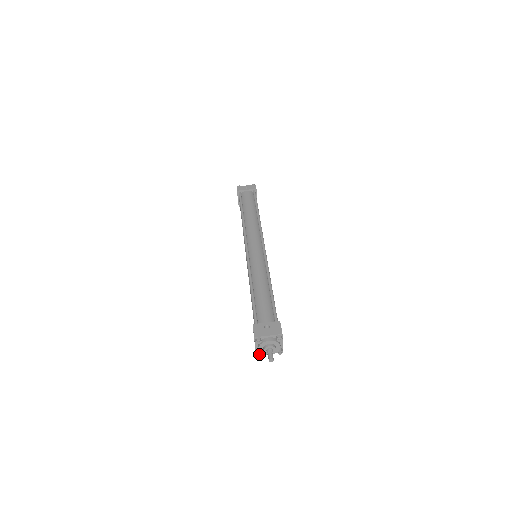
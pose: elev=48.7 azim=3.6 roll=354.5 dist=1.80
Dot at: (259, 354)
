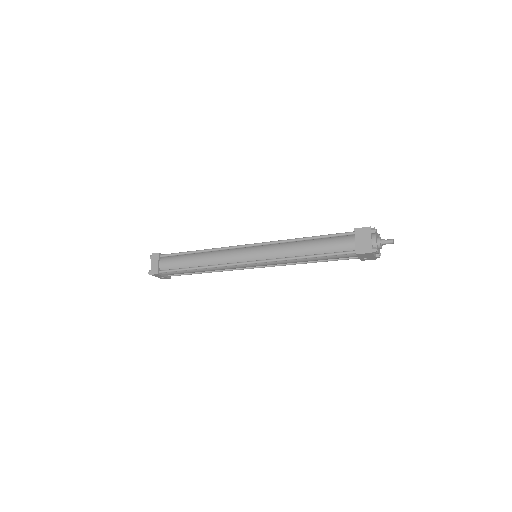
Dot at: (377, 248)
